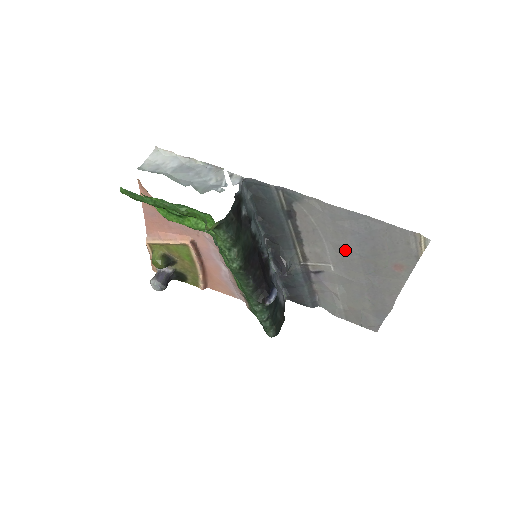
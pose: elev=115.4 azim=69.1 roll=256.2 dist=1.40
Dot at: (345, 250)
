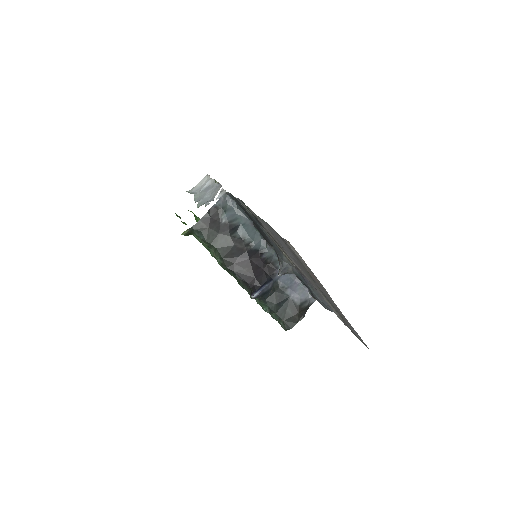
Dot at: occluded
